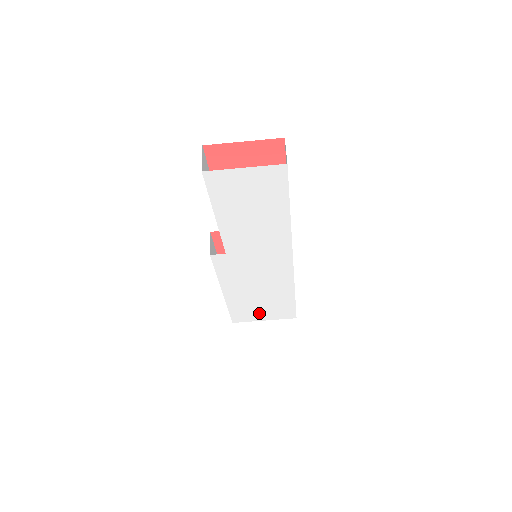
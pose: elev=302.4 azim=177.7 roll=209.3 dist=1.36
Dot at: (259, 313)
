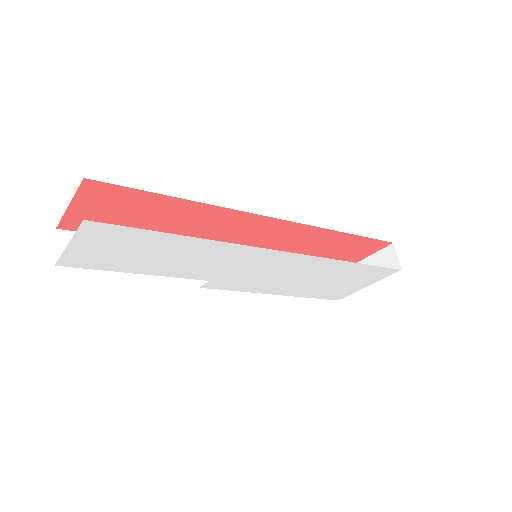
Dot at: (348, 286)
